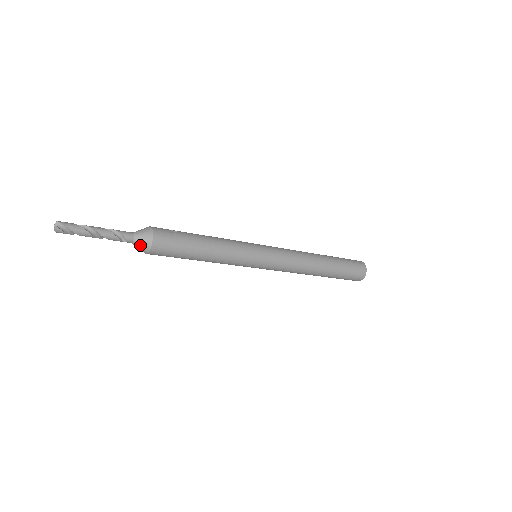
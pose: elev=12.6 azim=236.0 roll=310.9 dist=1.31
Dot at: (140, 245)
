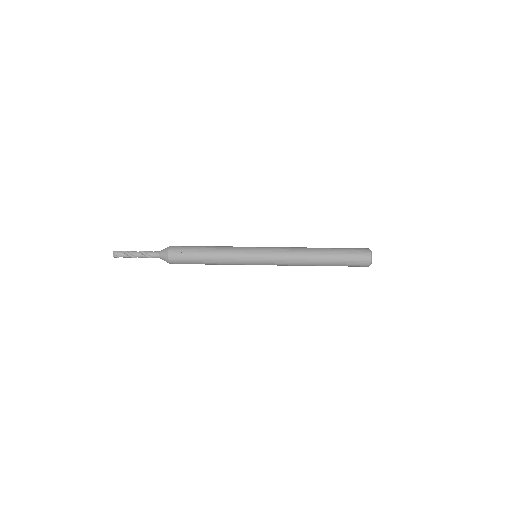
Dot at: (164, 260)
